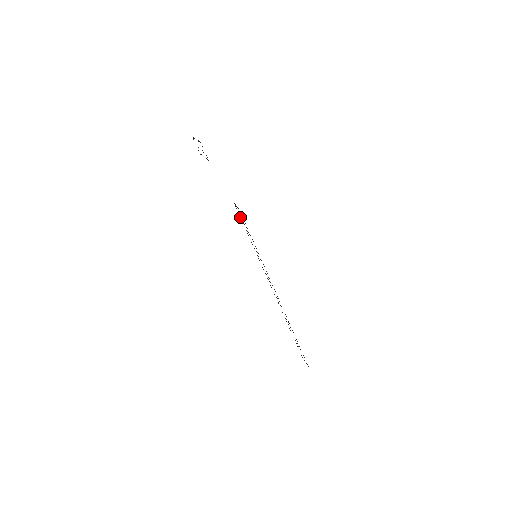
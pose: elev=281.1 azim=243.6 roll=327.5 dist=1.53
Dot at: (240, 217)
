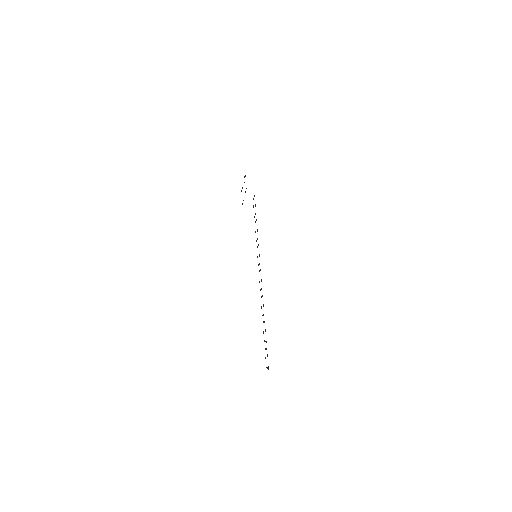
Dot at: occluded
